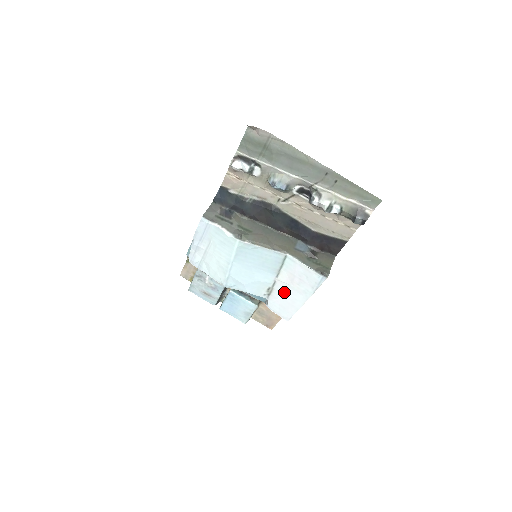
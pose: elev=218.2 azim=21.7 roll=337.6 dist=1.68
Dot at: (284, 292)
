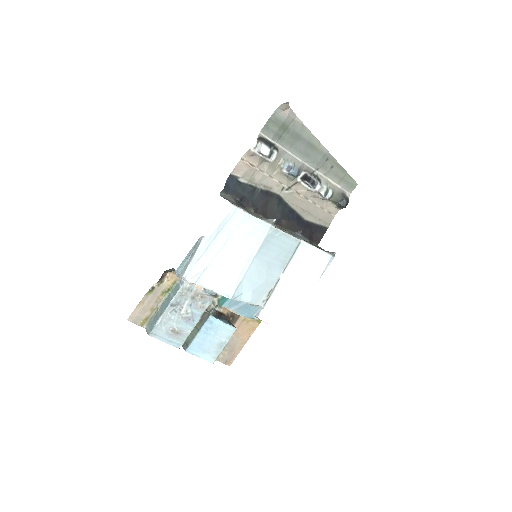
Dot at: (287, 290)
